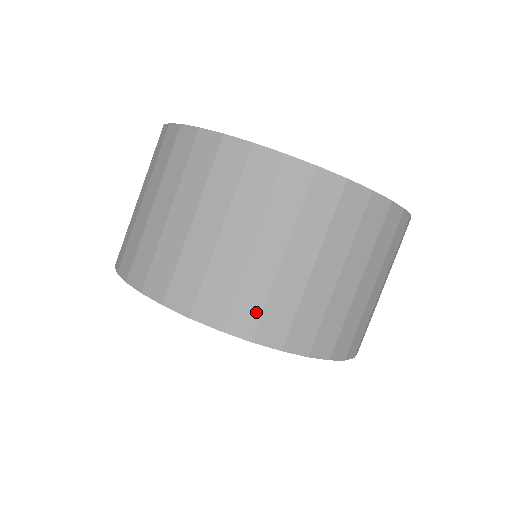
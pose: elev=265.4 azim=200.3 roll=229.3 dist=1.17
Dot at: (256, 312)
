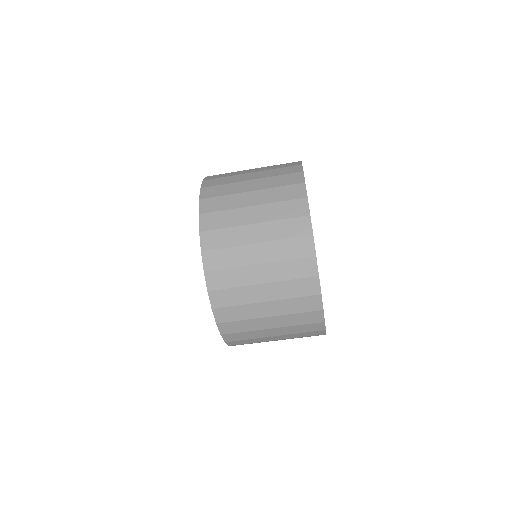
Dot at: (219, 245)
